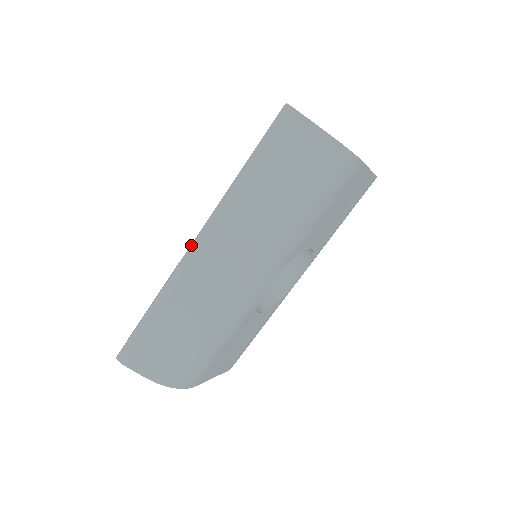
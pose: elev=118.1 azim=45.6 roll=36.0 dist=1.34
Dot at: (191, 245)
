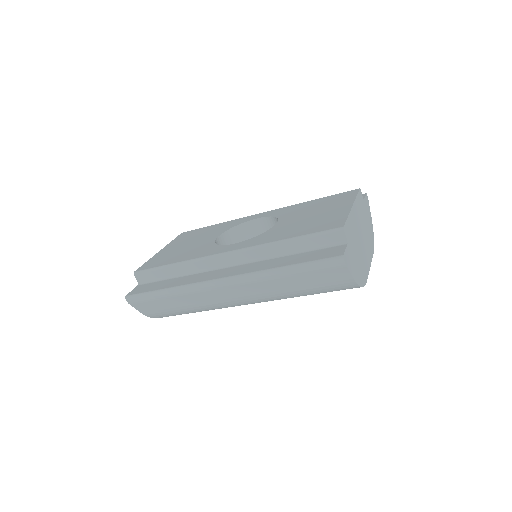
Dot at: (218, 280)
